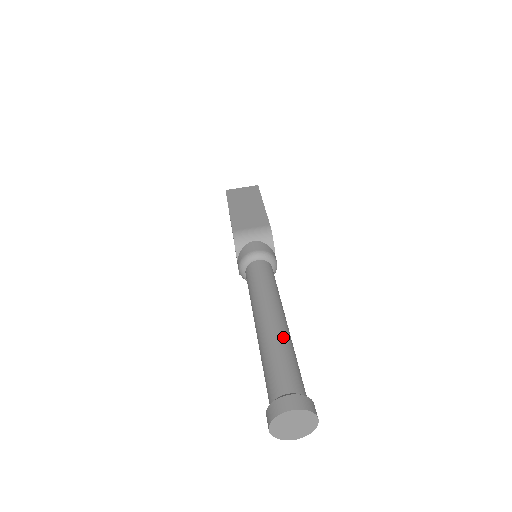
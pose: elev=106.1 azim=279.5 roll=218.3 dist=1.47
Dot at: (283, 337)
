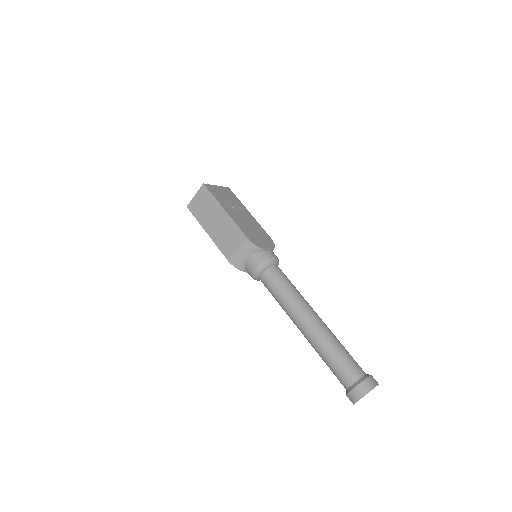
Dot at: (323, 340)
